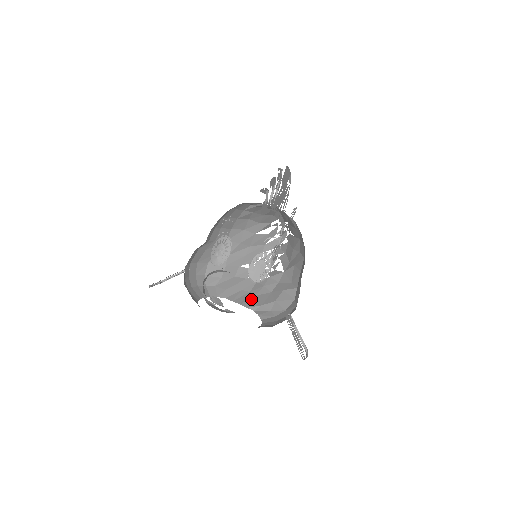
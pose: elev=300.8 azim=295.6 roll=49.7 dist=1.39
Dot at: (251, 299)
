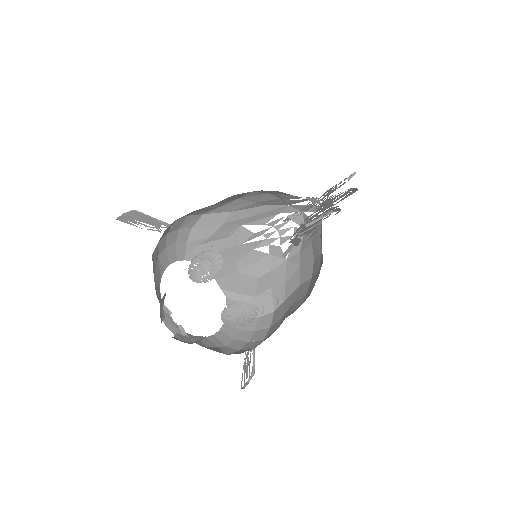
Dot at: (232, 276)
